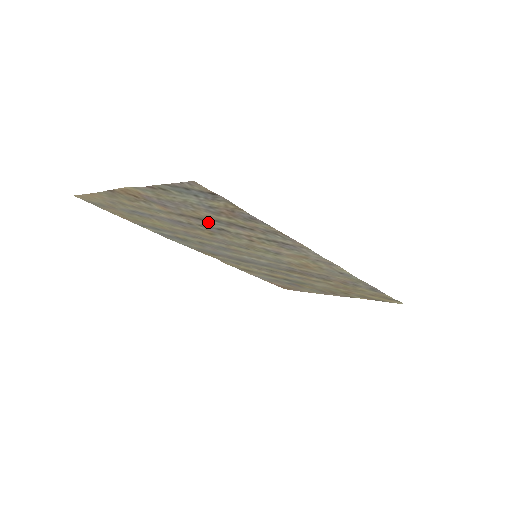
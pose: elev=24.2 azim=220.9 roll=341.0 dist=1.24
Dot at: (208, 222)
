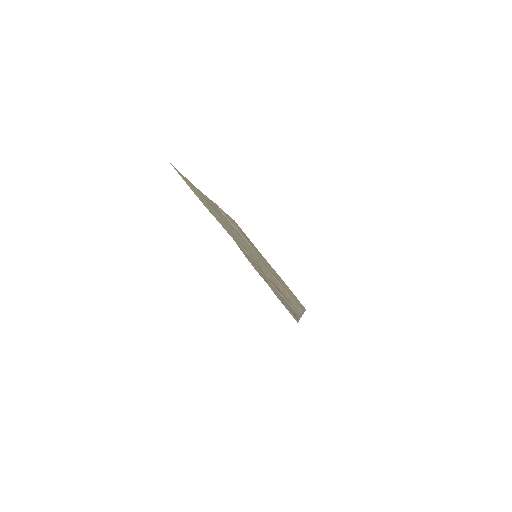
Dot at: (260, 268)
